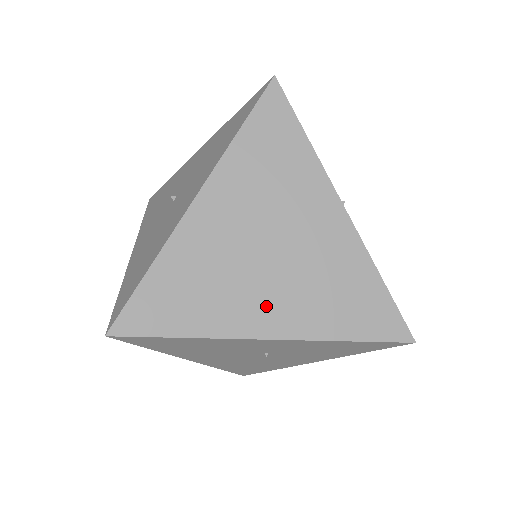
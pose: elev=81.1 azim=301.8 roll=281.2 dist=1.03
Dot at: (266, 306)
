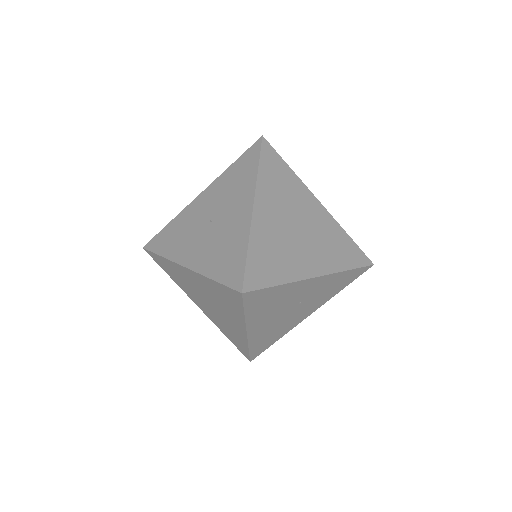
Dot at: (309, 258)
